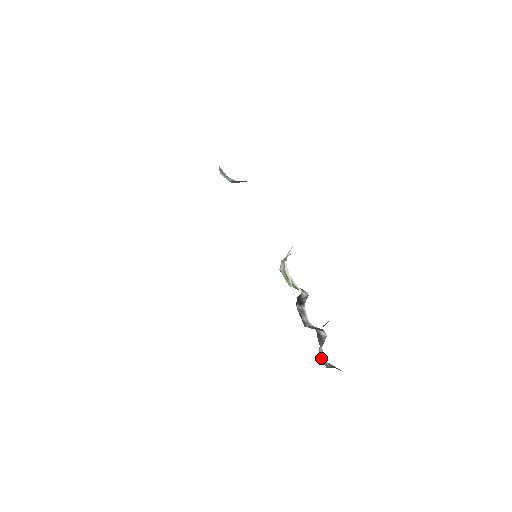
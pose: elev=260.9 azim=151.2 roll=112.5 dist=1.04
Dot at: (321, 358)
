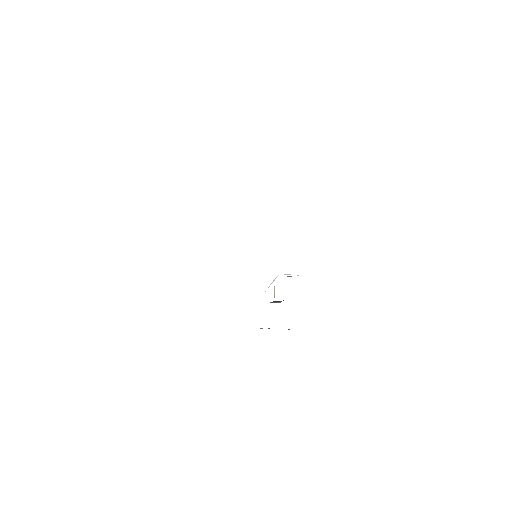
Dot at: occluded
